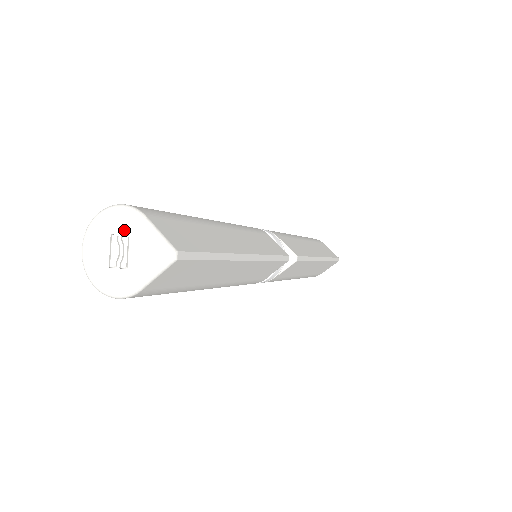
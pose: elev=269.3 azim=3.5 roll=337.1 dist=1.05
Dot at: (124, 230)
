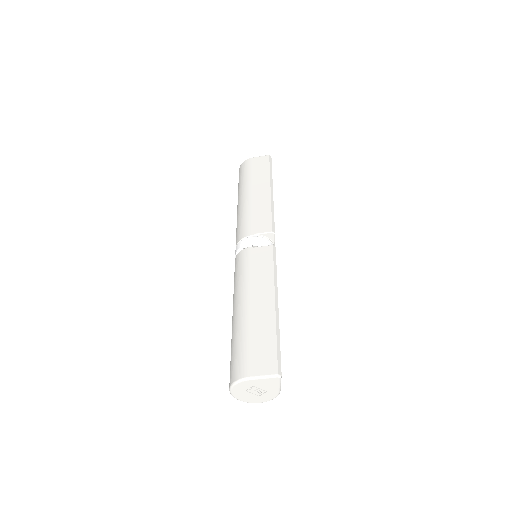
Dot at: (249, 387)
